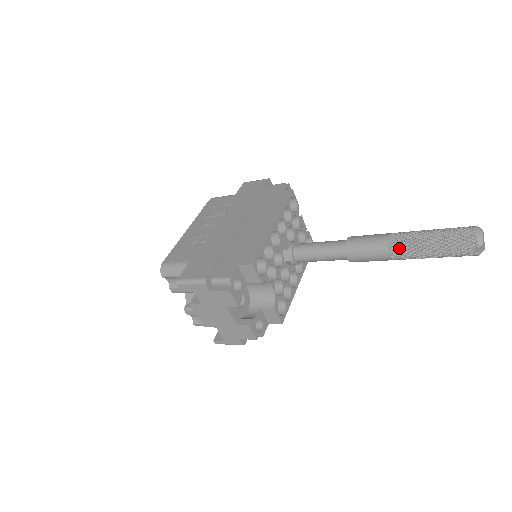
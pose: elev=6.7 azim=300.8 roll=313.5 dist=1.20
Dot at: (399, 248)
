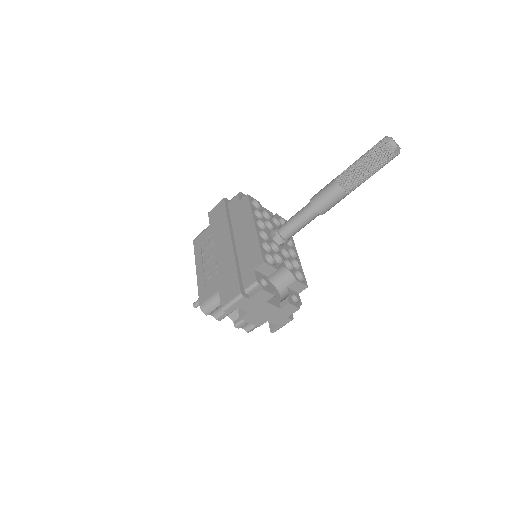
Dot at: (348, 184)
